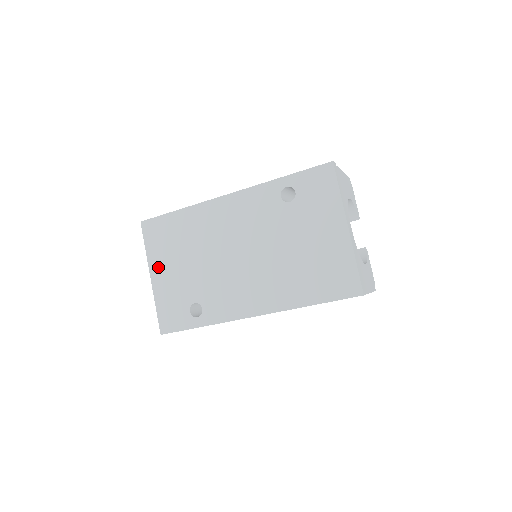
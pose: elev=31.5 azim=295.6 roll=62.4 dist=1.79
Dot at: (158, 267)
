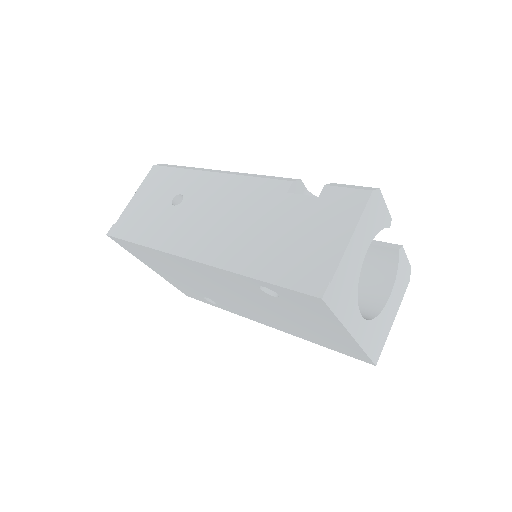
Dot at: (153, 267)
